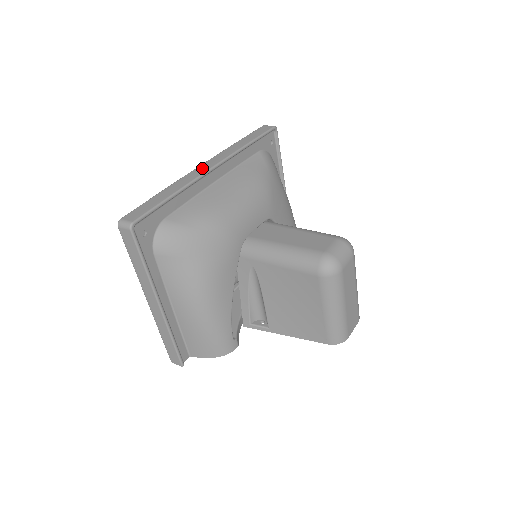
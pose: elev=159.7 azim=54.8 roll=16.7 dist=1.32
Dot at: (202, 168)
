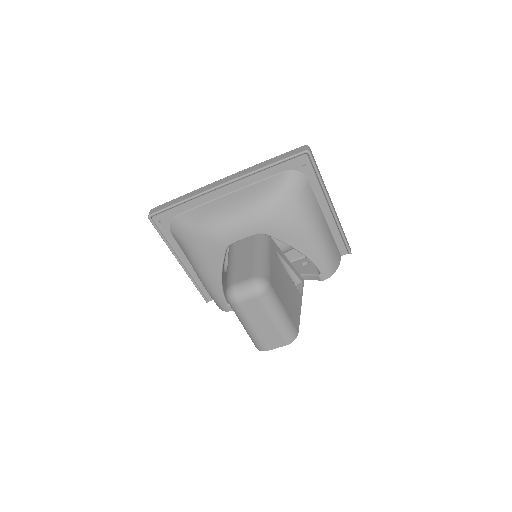
Dot at: (217, 183)
